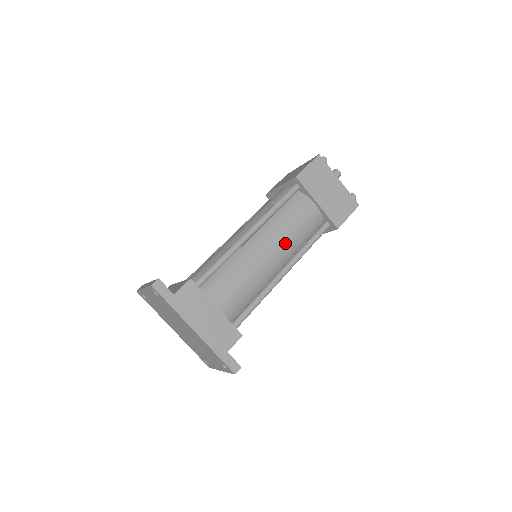
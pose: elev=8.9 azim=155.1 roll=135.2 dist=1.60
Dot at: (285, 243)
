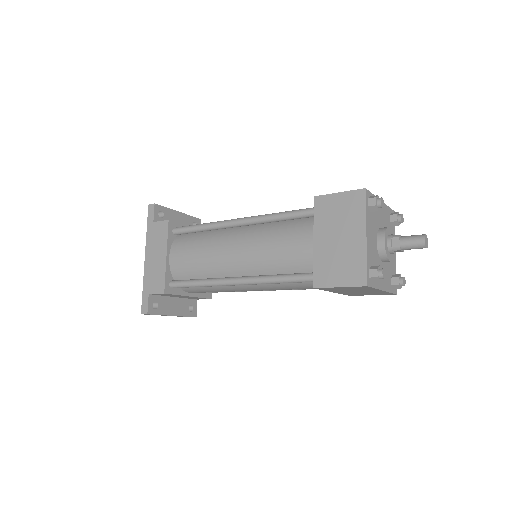
Dot at: (254, 255)
